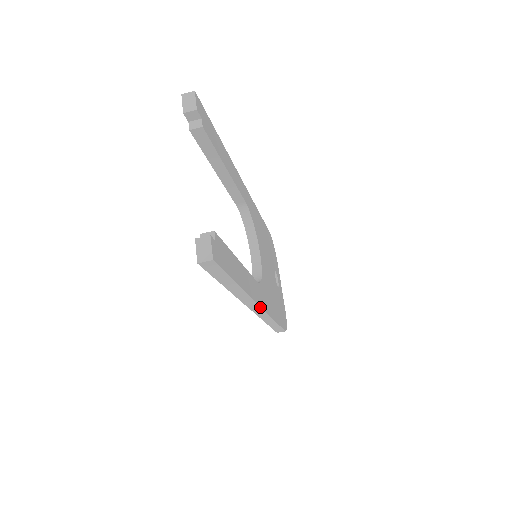
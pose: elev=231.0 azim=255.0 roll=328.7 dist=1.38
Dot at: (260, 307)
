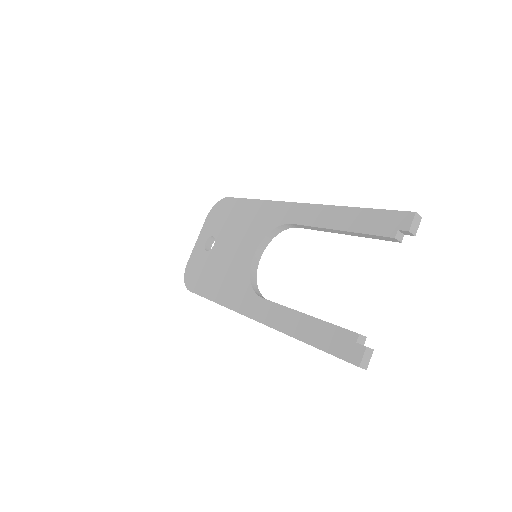
Dot at: occluded
